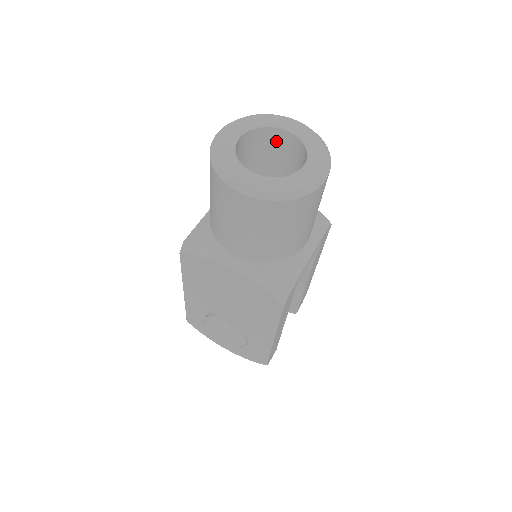
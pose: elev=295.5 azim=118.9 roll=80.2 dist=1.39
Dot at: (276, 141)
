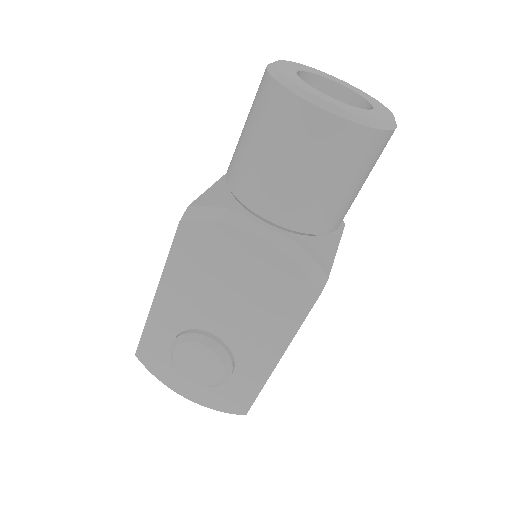
Dot at: occluded
